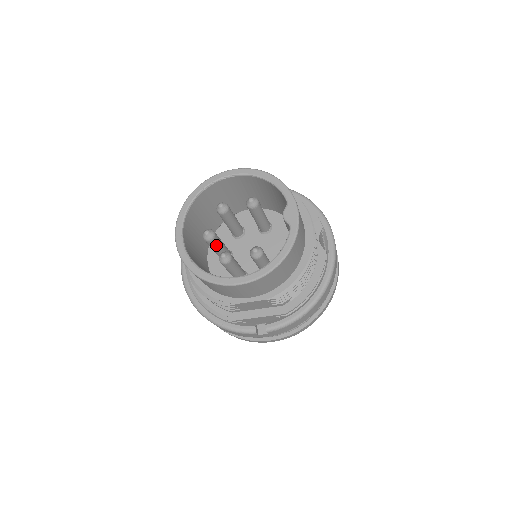
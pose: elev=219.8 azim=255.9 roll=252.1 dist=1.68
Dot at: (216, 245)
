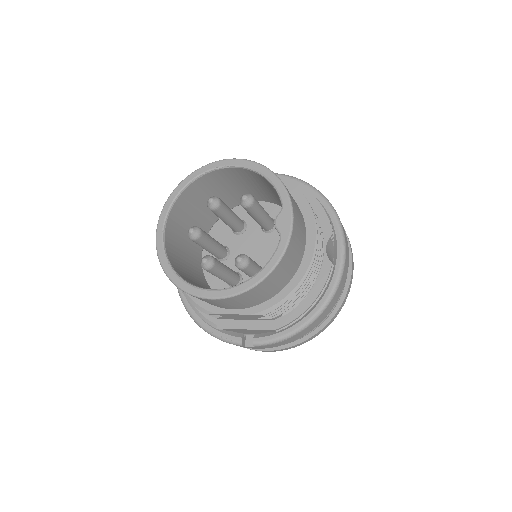
Dot at: (204, 244)
